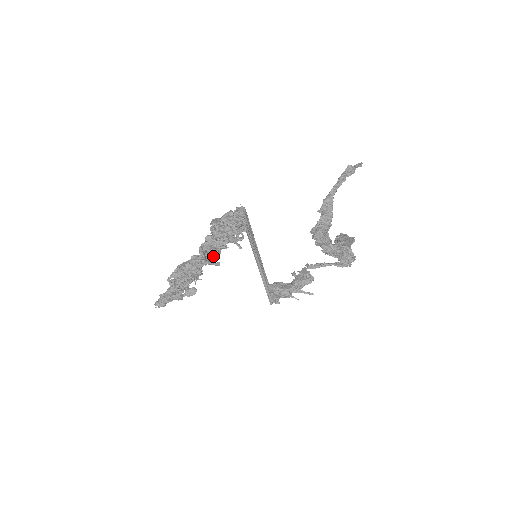
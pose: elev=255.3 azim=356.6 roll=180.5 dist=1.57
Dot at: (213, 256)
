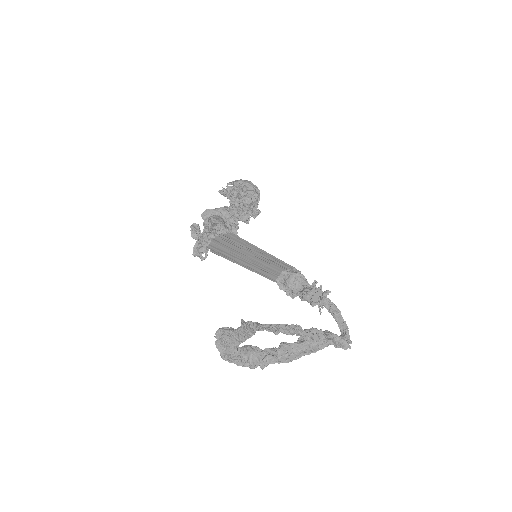
Dot at: occluded
